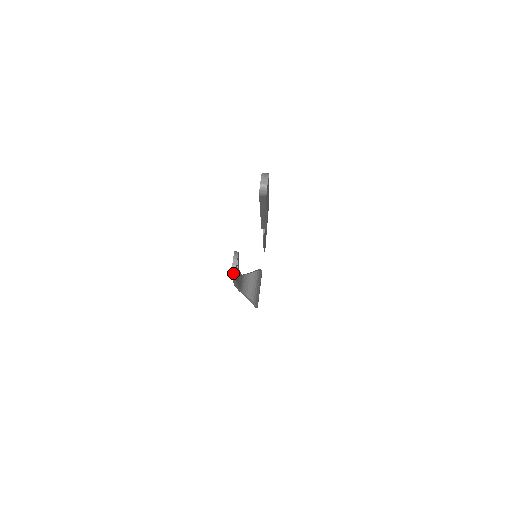
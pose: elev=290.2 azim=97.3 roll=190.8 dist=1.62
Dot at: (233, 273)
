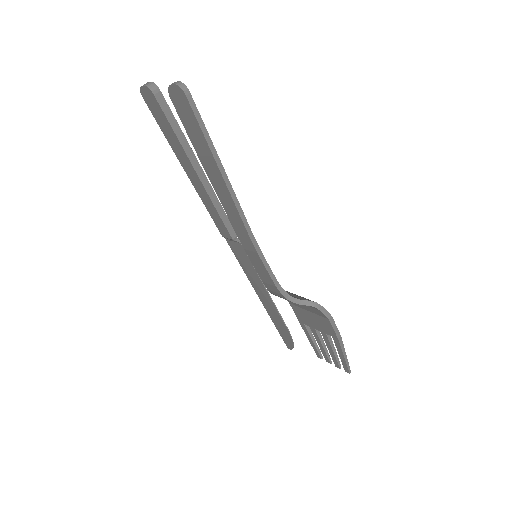
Dot at: (184, 88)
